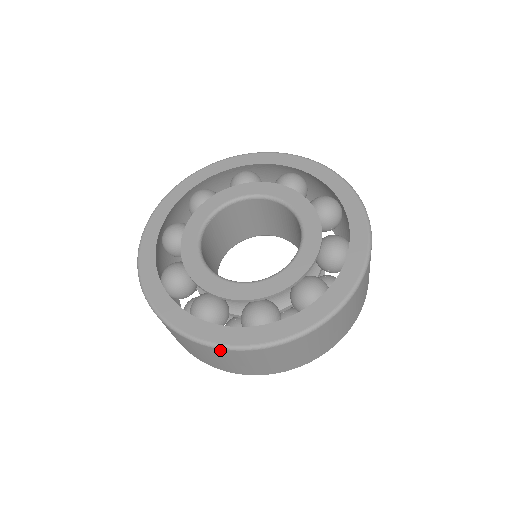
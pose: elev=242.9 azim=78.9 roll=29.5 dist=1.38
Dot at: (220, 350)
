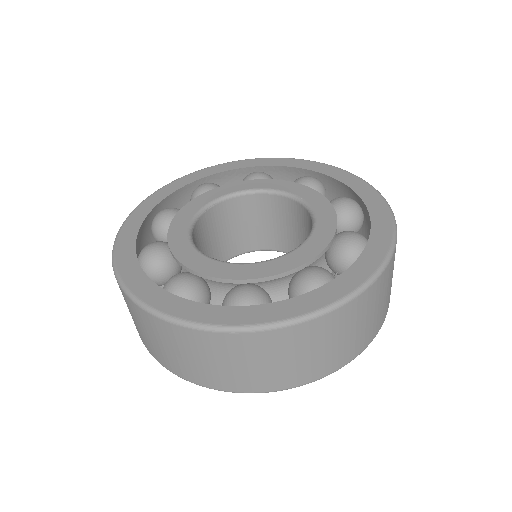
Dot at: (186, 330)
